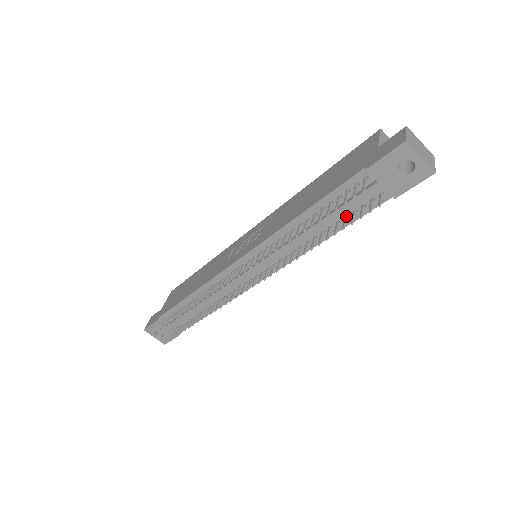
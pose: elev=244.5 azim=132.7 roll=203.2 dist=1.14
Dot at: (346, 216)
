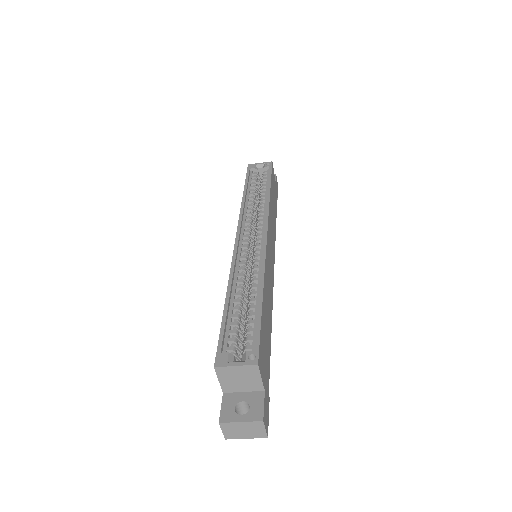
Dot at: occluded
